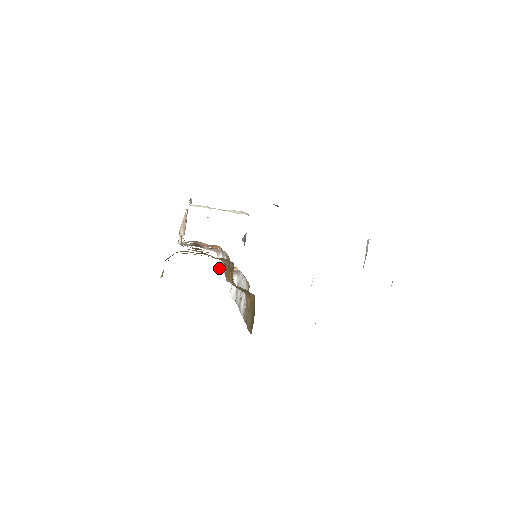
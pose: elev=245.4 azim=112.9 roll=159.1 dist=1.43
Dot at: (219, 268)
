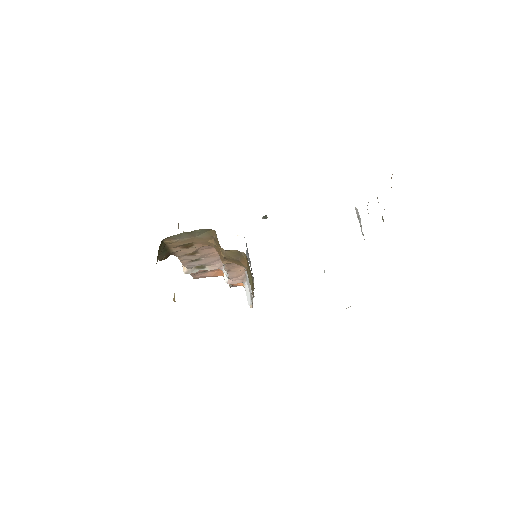
Dot at: (228, 282)
